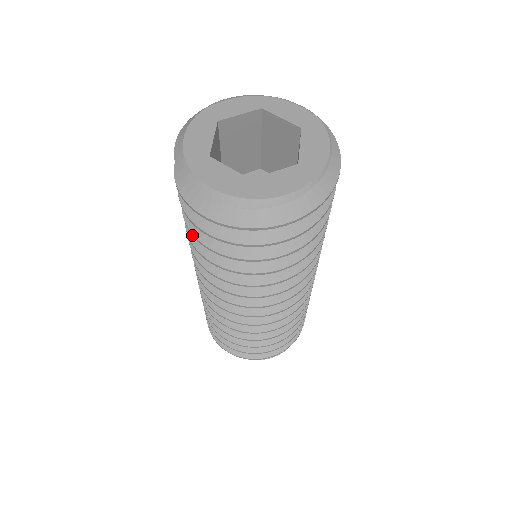
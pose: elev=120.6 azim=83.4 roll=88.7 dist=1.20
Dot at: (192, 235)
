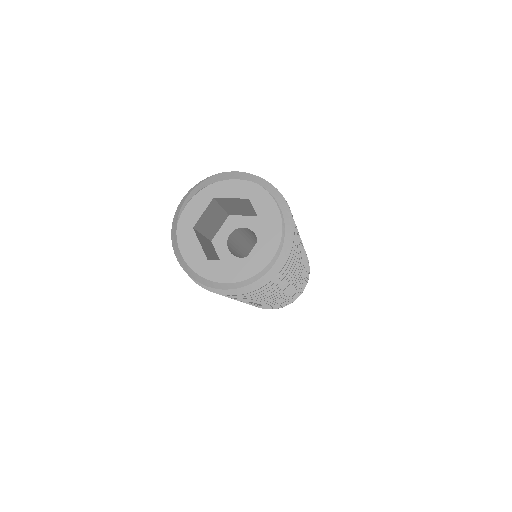
Dot at: occluded
